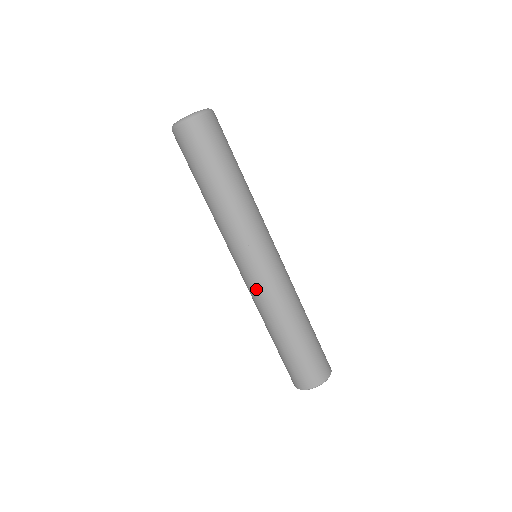
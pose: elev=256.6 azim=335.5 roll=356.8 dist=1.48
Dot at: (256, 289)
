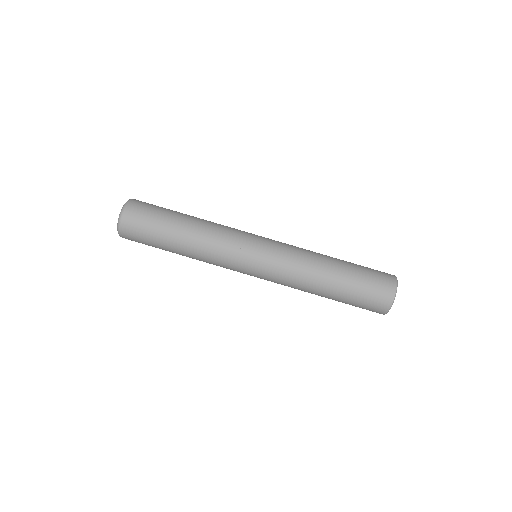
Dot at: (276, 277)
